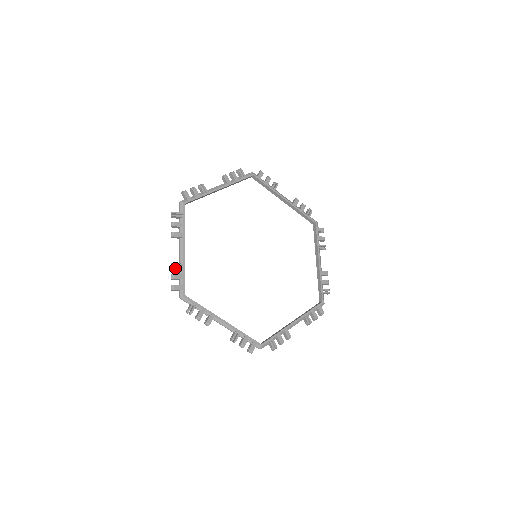
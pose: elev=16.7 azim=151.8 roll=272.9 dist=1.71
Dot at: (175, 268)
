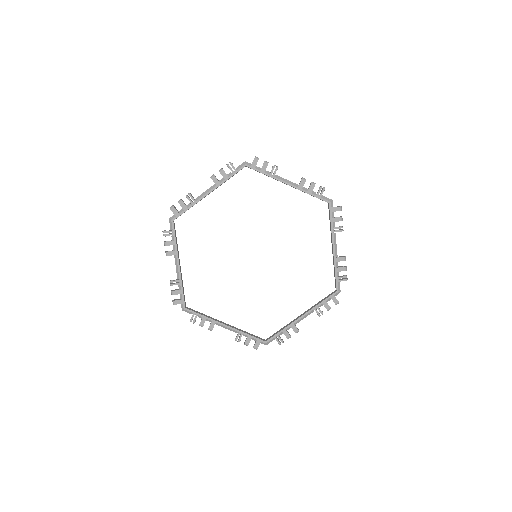
Dot at: occluded
